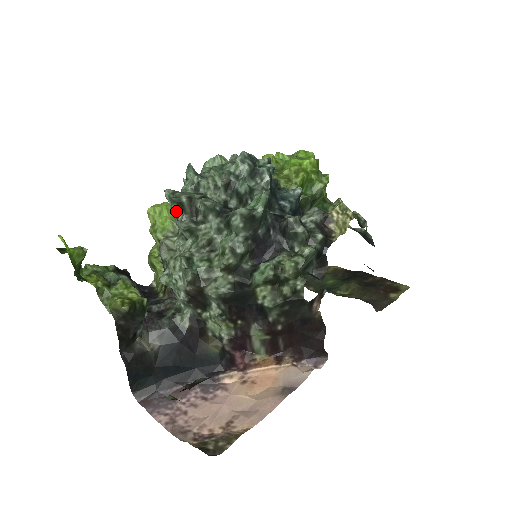
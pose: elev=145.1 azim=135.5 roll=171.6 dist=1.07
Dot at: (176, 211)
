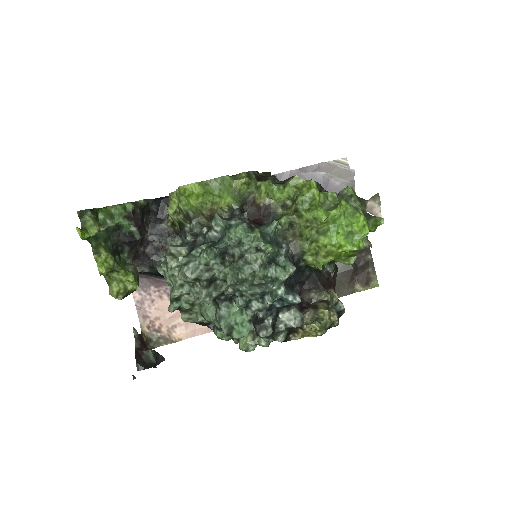
Dot at: occluded
